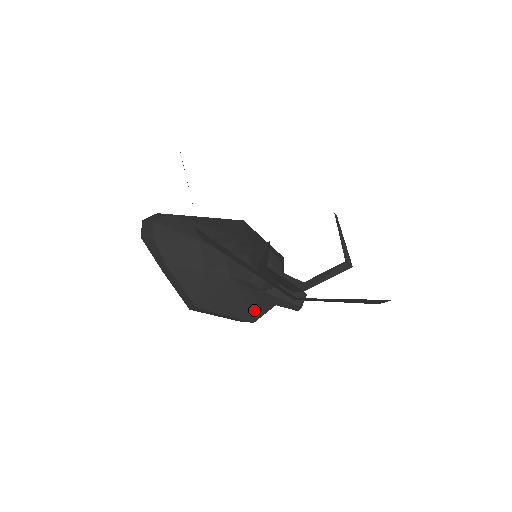
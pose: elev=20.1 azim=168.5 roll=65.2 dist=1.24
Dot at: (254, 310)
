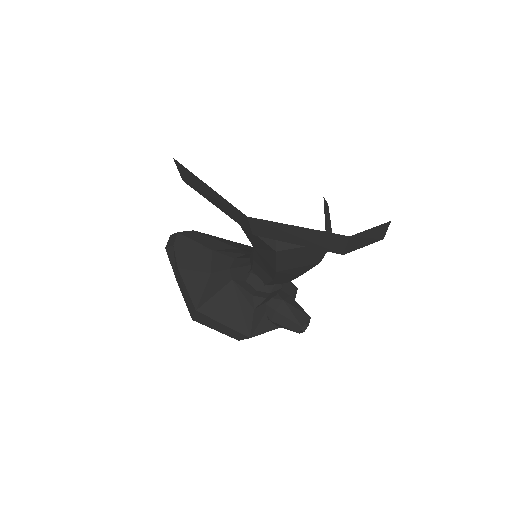
Dot at: (251, 321)
